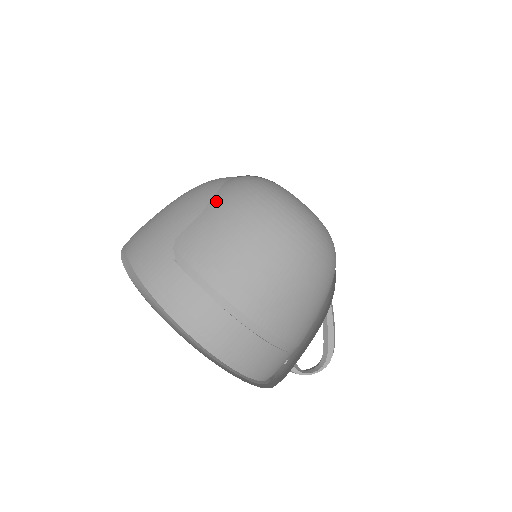
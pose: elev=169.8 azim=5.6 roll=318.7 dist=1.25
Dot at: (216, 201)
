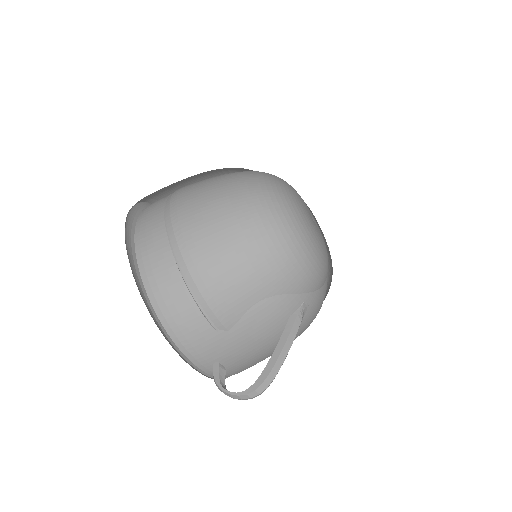
Dot at: occluded
